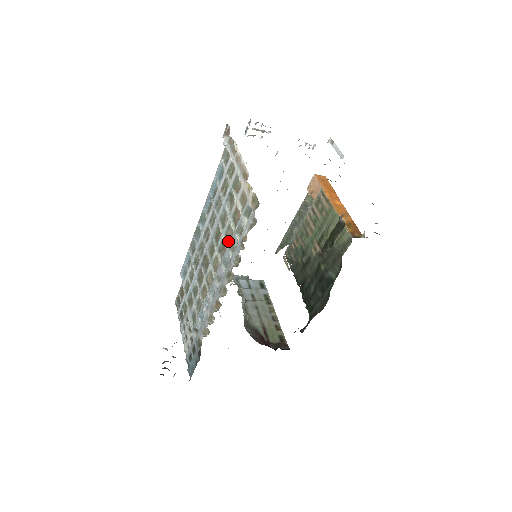
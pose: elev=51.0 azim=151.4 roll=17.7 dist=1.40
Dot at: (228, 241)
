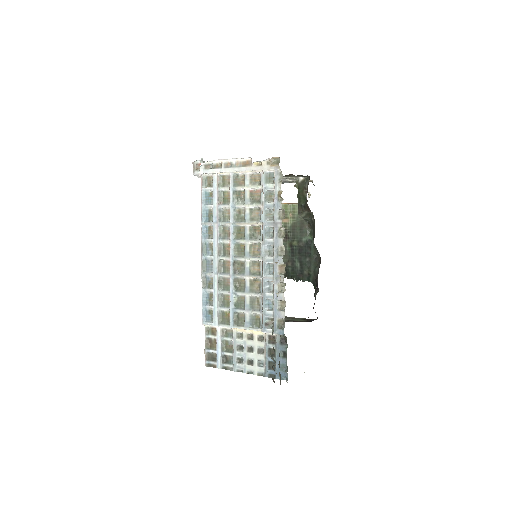
Dot at: (258, 220)
